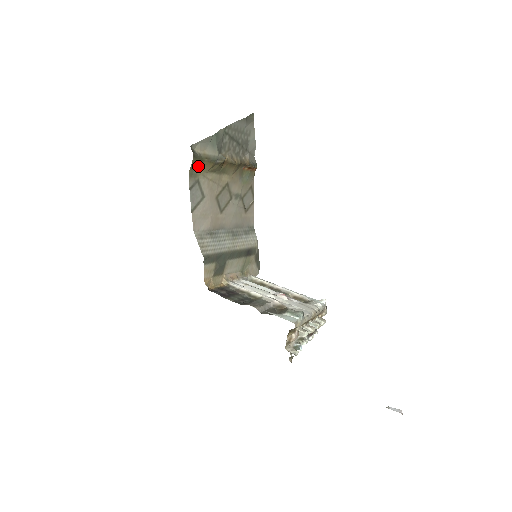
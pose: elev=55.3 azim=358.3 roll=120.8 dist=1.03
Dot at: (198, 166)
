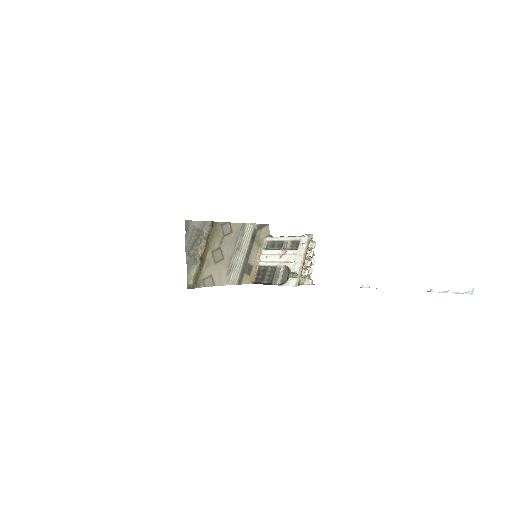
Dot at: (197, 280)
